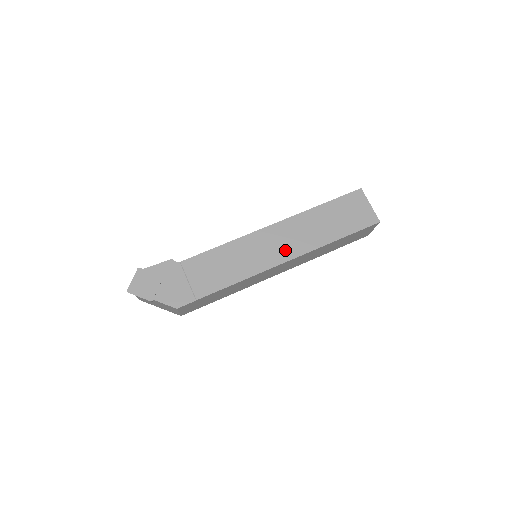
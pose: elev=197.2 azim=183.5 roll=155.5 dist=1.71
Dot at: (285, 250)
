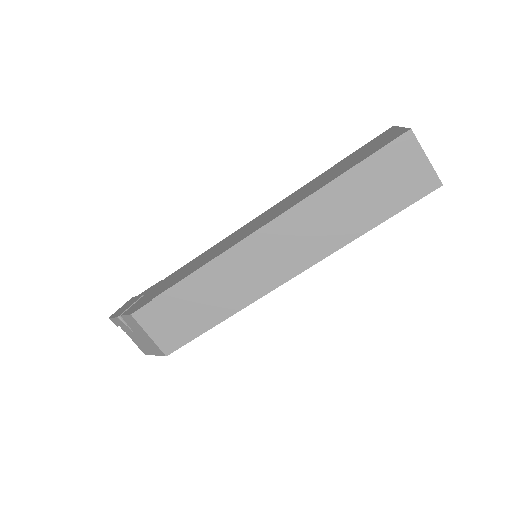
Dot at: (269, 218)
